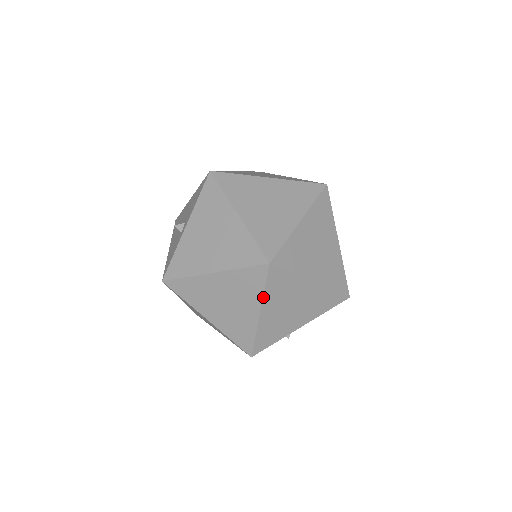
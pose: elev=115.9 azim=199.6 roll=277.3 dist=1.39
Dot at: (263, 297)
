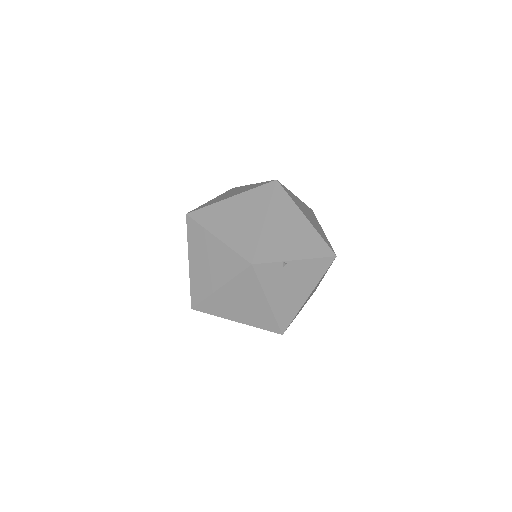
Dot at: (269, 205)
